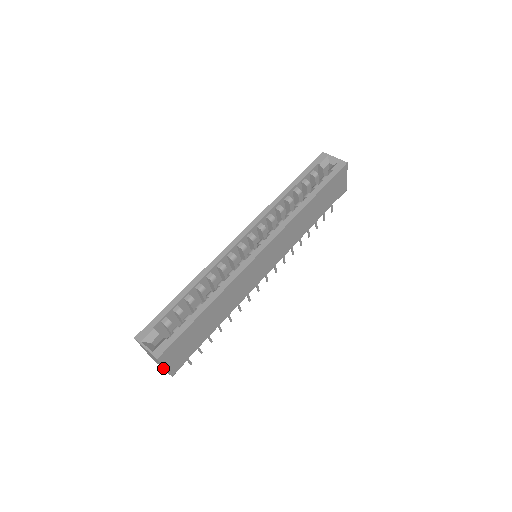
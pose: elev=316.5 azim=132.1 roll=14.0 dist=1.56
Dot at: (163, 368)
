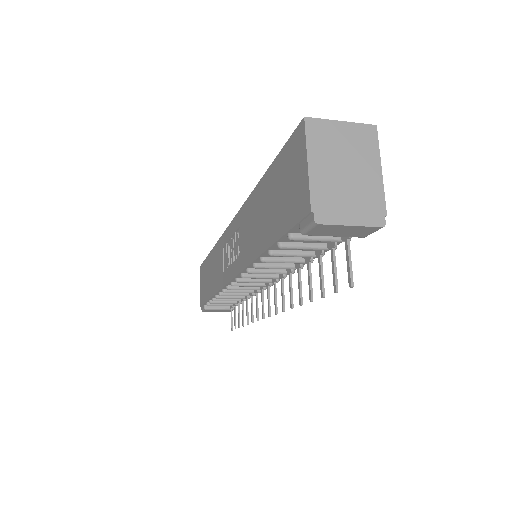
Dot at: (360, 210)
